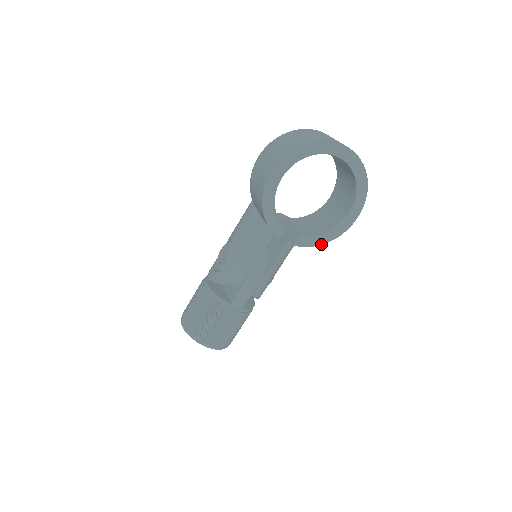
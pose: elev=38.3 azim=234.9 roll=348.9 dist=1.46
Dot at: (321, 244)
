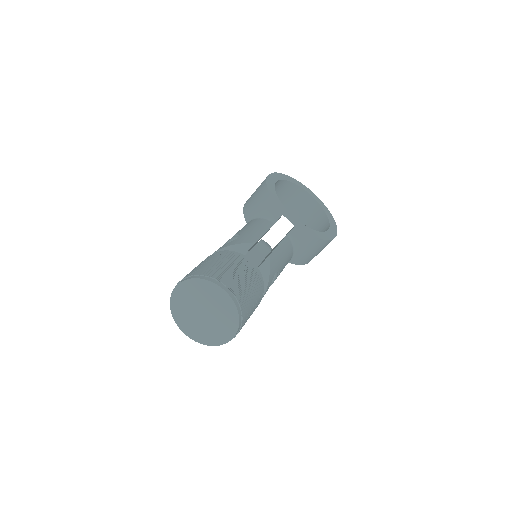
Dot at: (317, 237)
